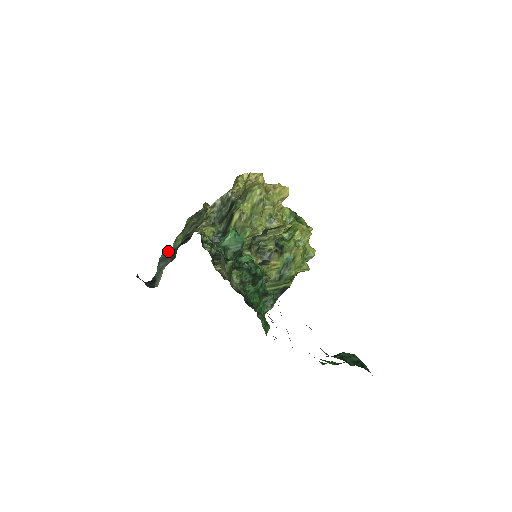
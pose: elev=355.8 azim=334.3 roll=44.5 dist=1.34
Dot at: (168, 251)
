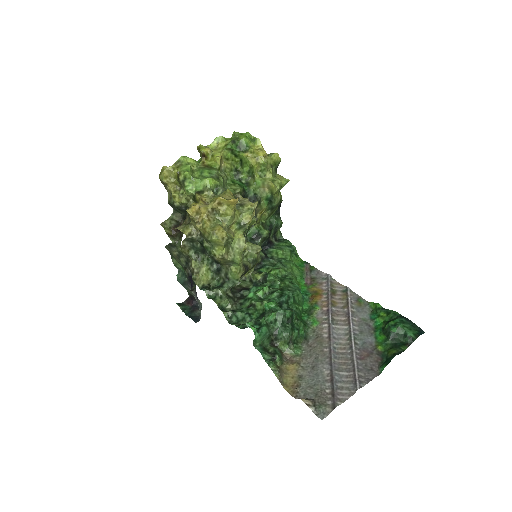
Dot at: (178, 273)
